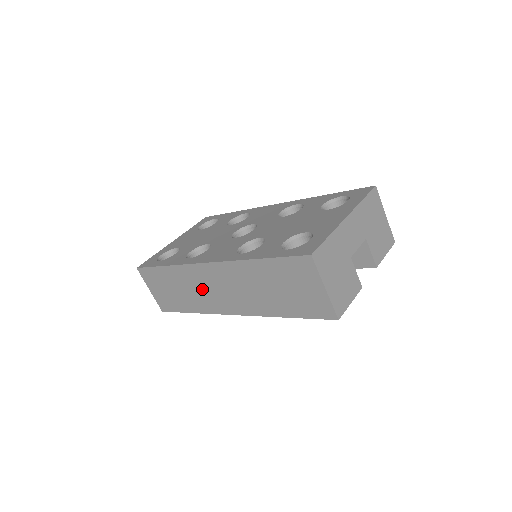
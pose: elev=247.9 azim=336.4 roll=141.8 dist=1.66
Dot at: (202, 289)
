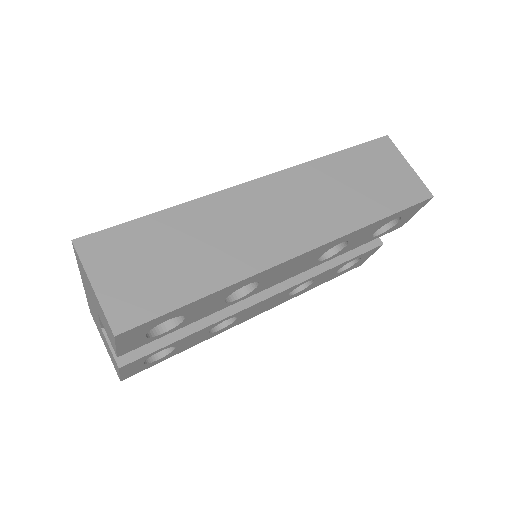
Dot at: (243, 227)
